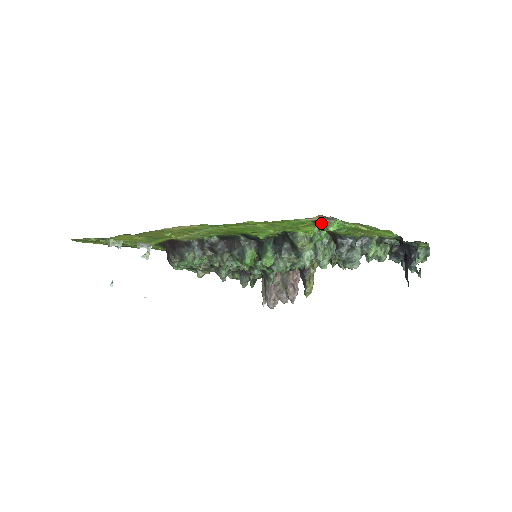
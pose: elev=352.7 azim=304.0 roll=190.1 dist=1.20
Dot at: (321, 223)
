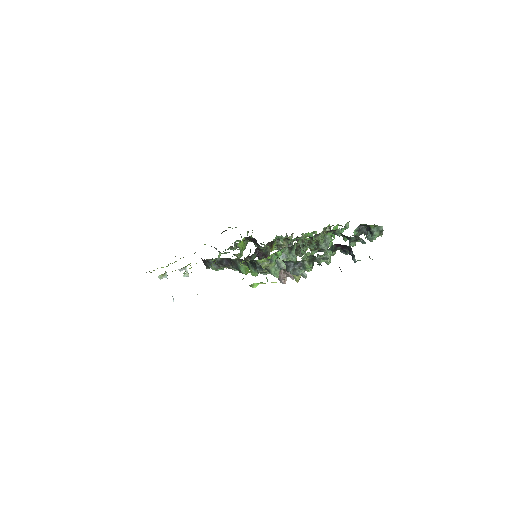
Dot at: occluded
